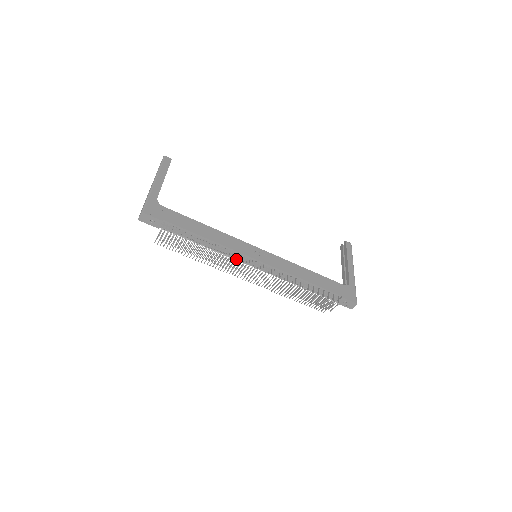
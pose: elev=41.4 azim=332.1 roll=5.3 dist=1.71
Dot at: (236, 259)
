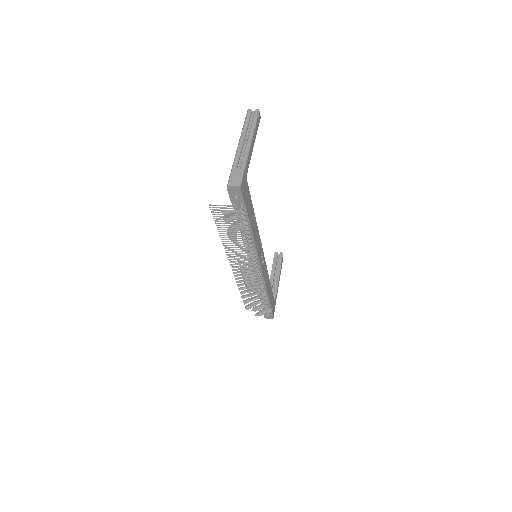
Dot at: occluded
